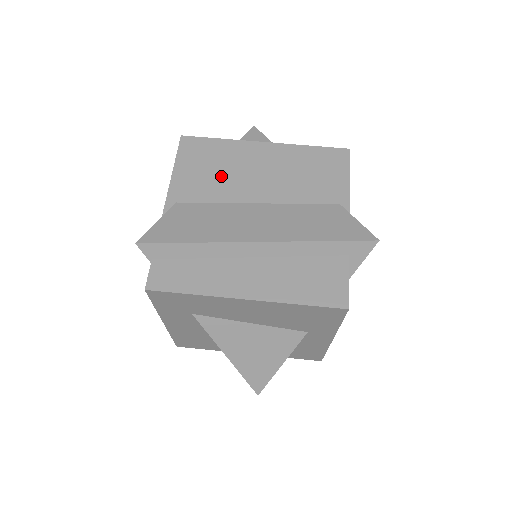
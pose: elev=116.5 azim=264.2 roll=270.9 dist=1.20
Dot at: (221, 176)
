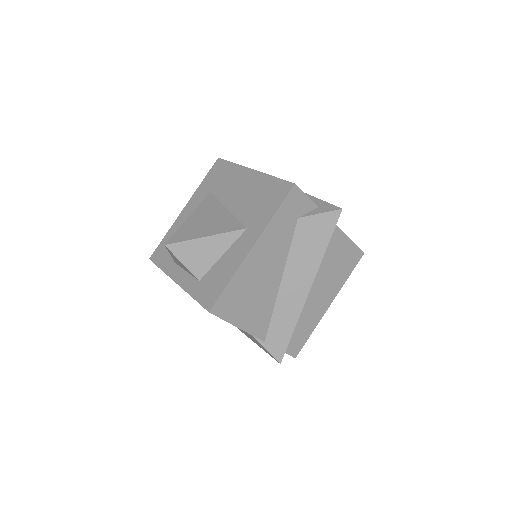
Dot at: occluded
